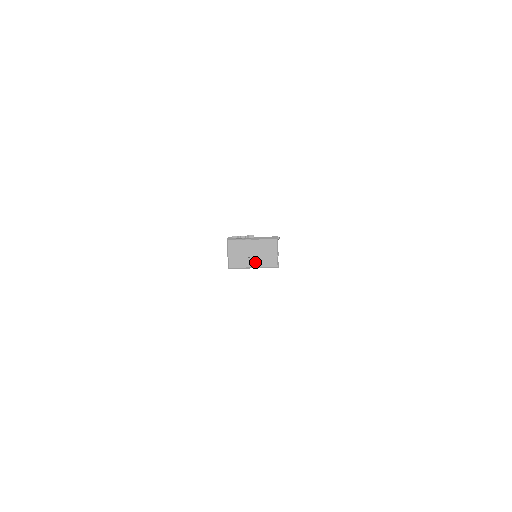
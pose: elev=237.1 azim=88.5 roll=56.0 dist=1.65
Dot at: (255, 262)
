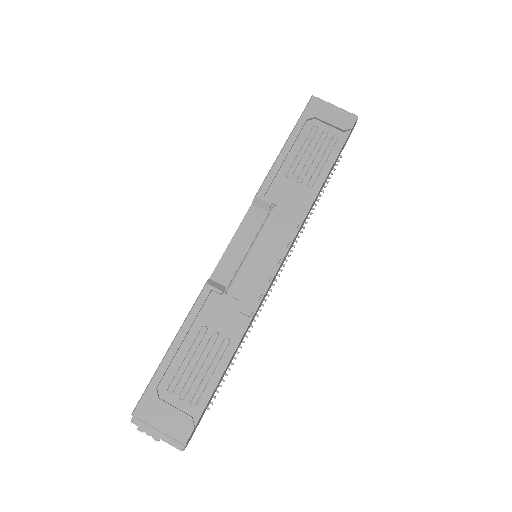
Dot at: occluded
